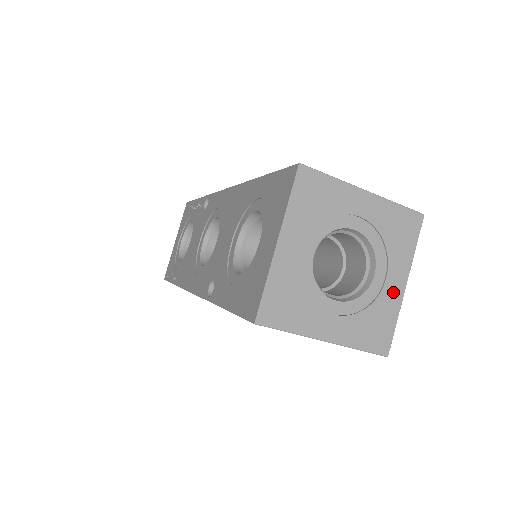
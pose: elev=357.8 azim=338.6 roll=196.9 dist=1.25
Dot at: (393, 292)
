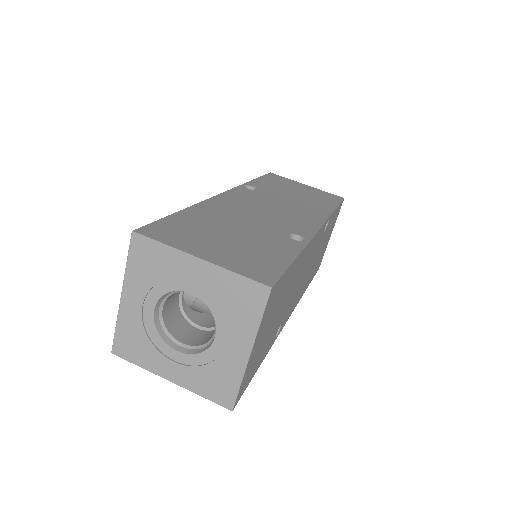
Dot at: (235, 357)
